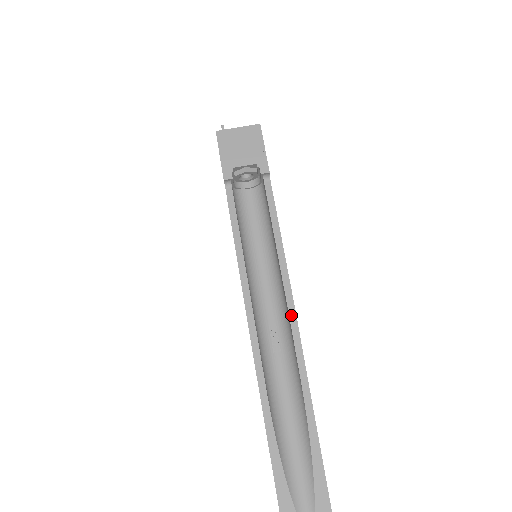
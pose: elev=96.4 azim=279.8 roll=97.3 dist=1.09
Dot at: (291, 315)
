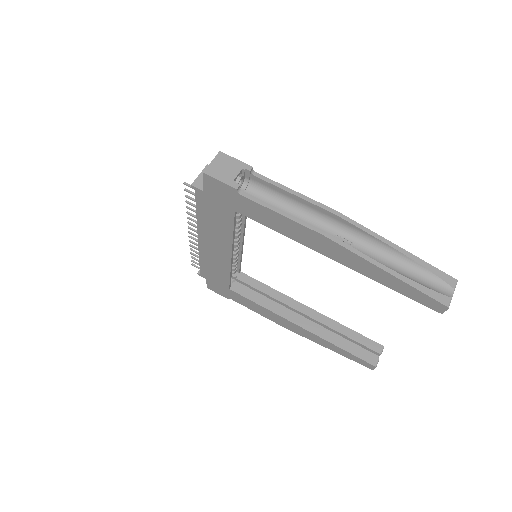
Dot at: (341, 217)
